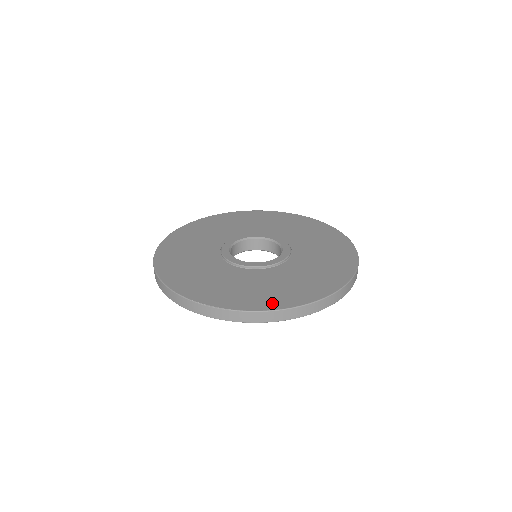
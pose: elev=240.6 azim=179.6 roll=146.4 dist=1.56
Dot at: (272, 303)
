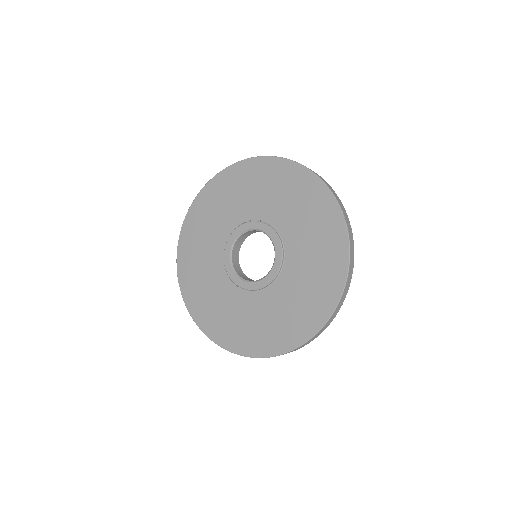
Dot at: (299, 334)
